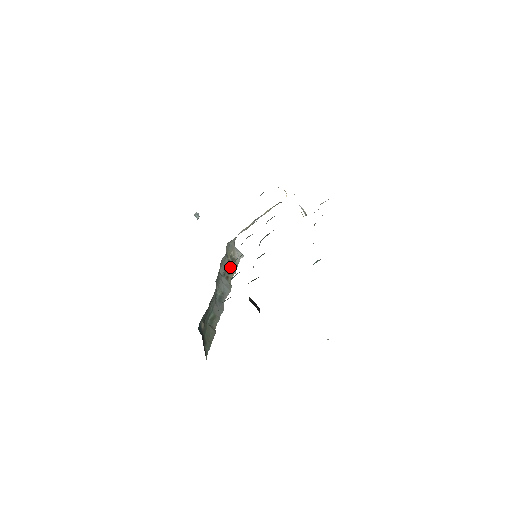
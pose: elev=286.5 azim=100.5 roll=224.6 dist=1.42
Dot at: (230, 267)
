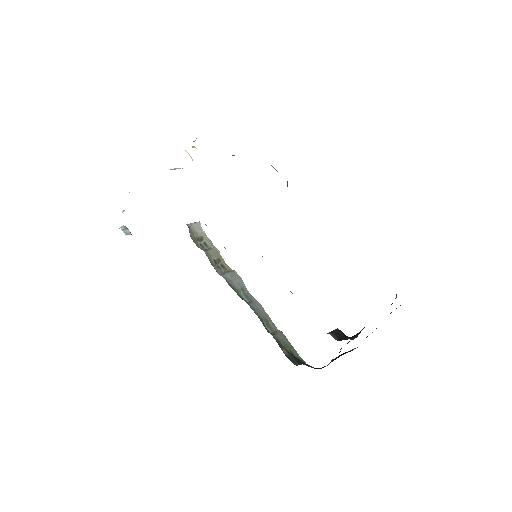
Dot at: (212, 254)
